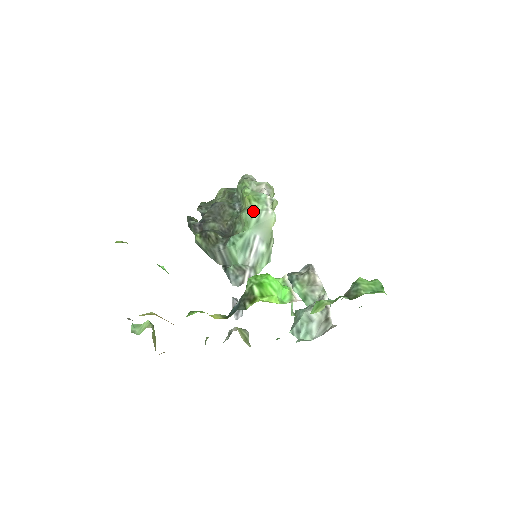
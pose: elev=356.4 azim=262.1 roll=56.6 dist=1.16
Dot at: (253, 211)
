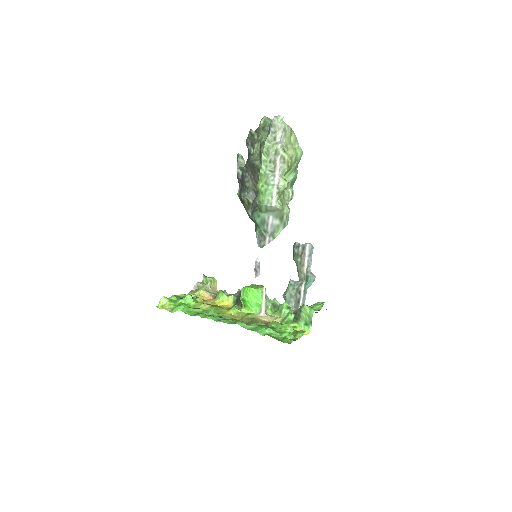
Dot at: (261, 204)
